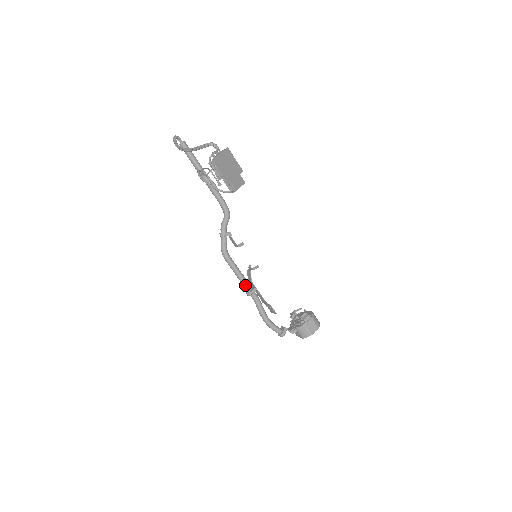
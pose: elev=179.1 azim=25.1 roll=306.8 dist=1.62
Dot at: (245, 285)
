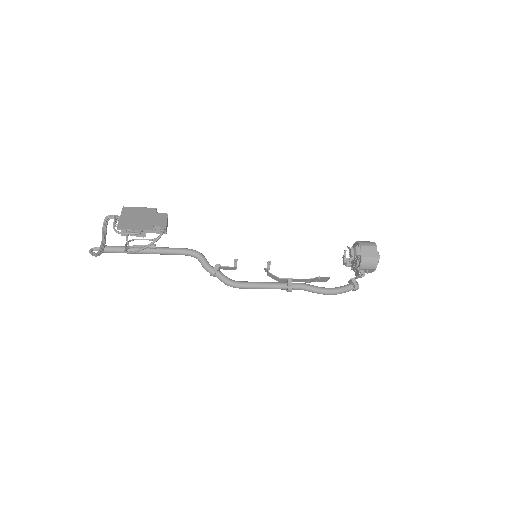
Dot at: (278, 287)
